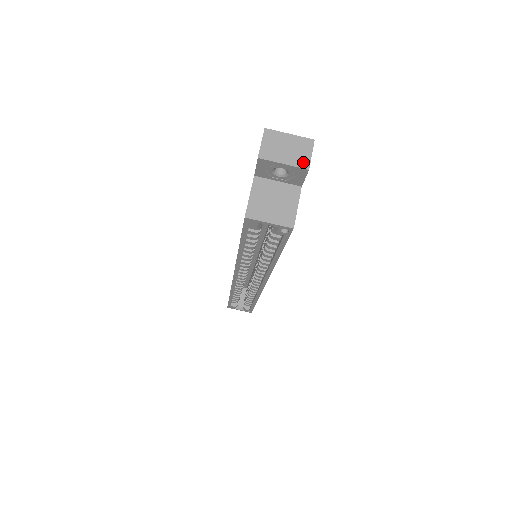
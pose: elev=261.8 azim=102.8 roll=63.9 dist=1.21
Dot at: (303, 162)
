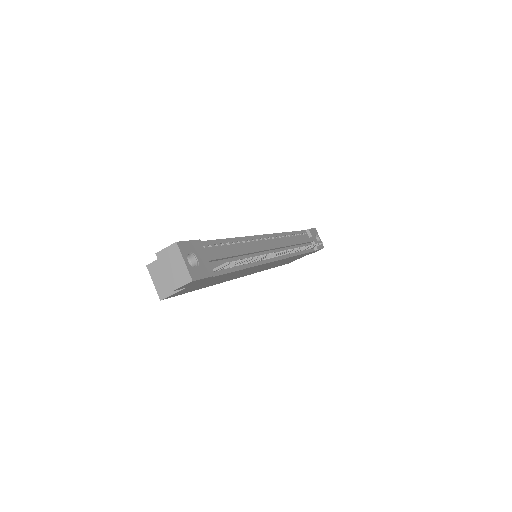
Dot at: (173, 284)
